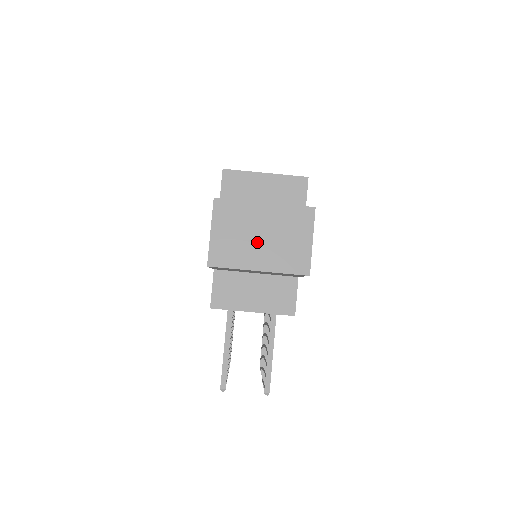
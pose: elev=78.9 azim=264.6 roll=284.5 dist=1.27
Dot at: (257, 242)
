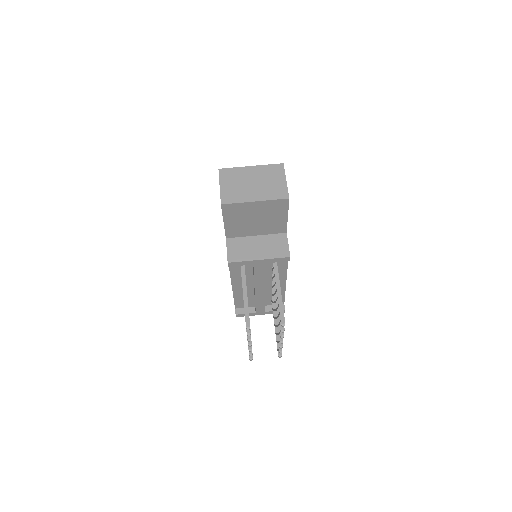
Dot at: (251, 186)
